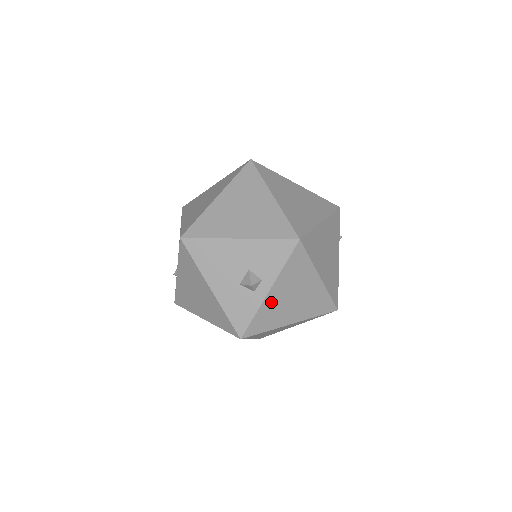
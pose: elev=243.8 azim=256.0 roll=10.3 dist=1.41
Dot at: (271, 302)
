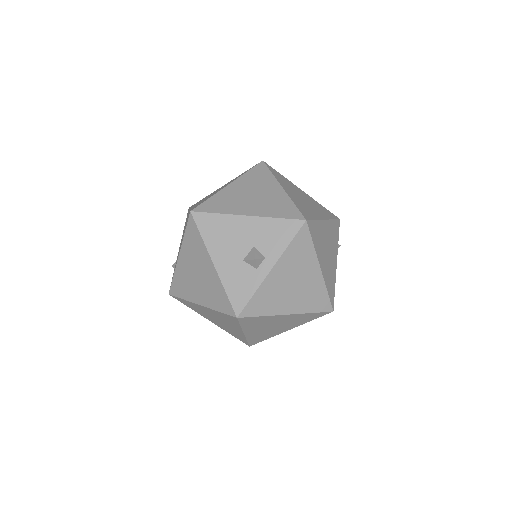
Dot at: (272, 283)
